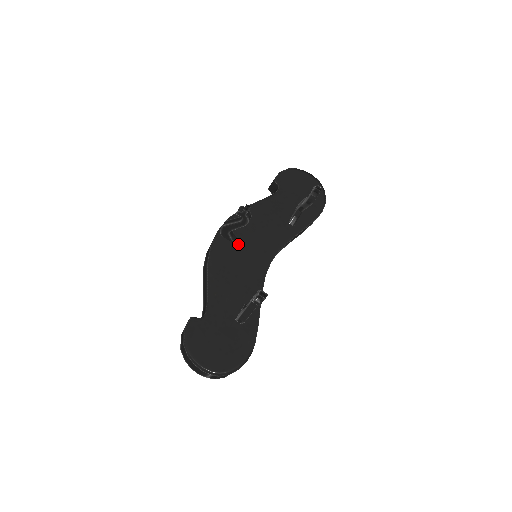
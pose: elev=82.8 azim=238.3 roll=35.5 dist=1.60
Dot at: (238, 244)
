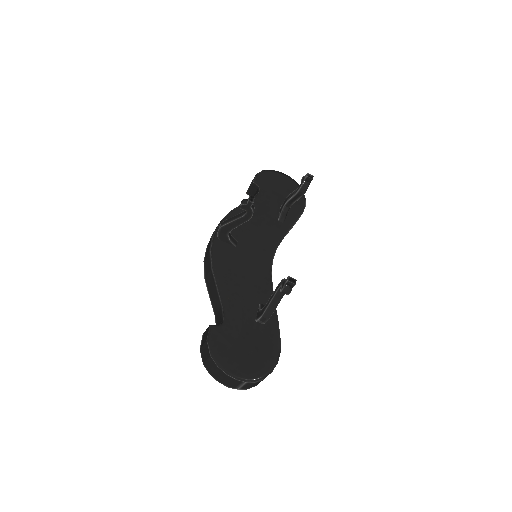
Dot at: (237, 246)
